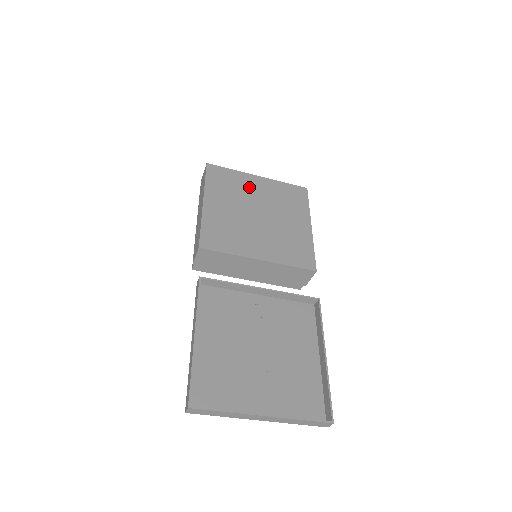
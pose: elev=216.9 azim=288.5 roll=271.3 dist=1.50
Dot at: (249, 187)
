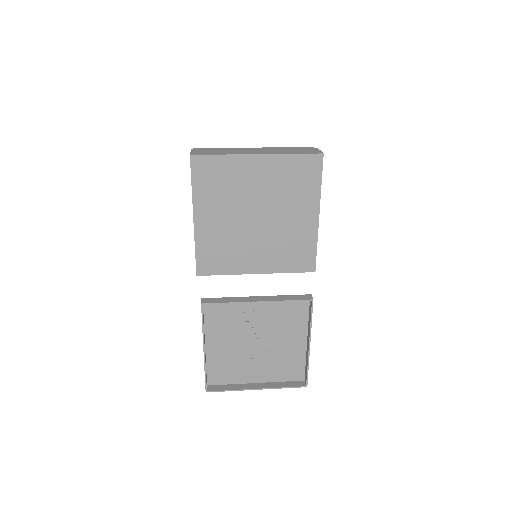
Dot at: (245, 179)
